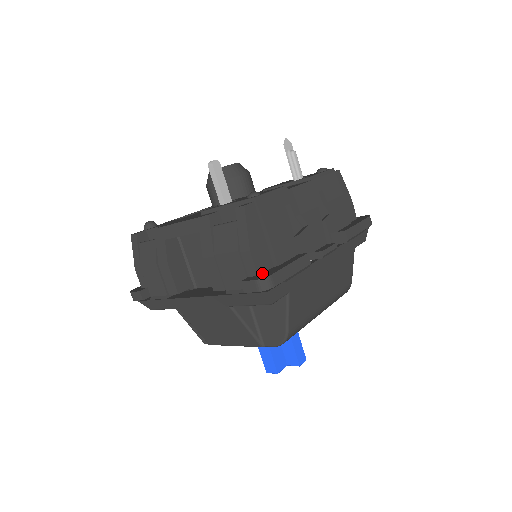
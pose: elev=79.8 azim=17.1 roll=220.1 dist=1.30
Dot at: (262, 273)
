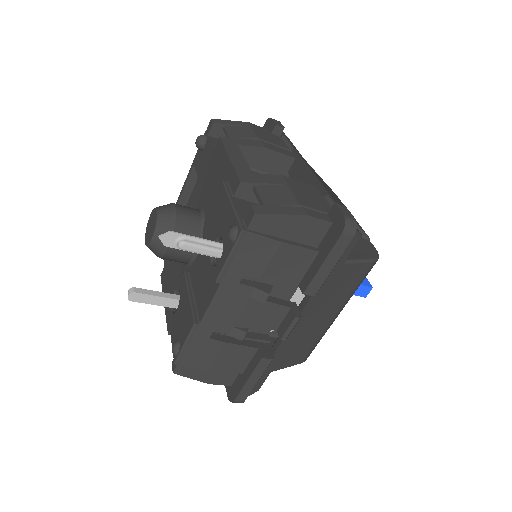
Dot at: (233, 382)
